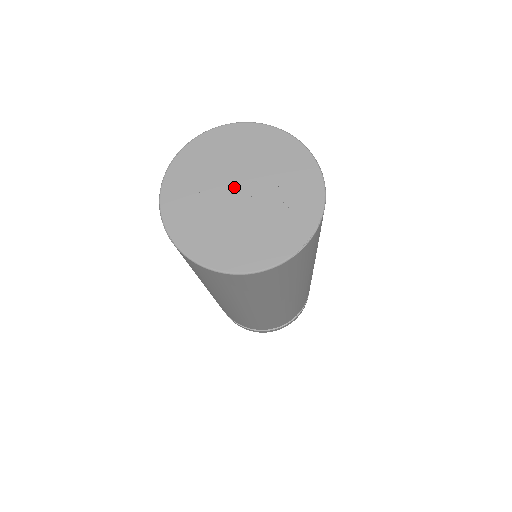
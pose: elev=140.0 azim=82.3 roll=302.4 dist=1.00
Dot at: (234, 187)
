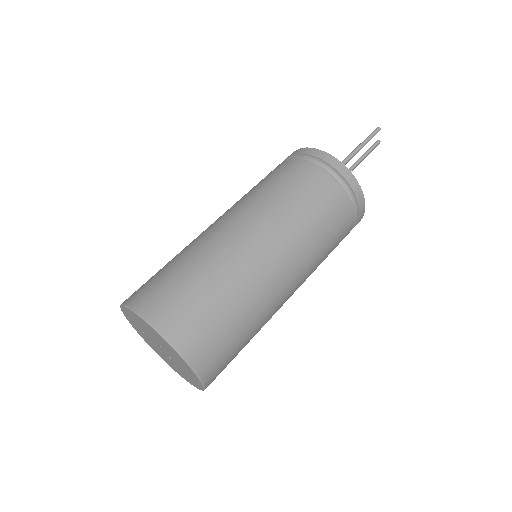
Dot at: (157, 344)
